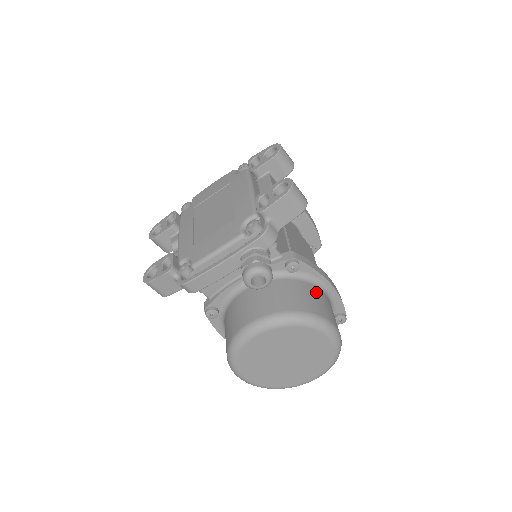
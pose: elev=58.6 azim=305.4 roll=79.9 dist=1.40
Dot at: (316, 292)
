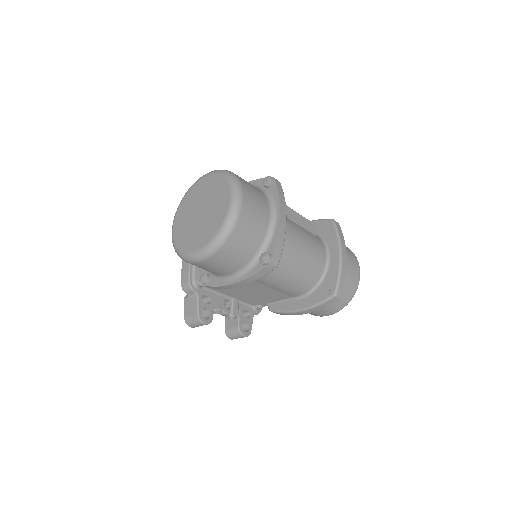
Dot at: occluded
